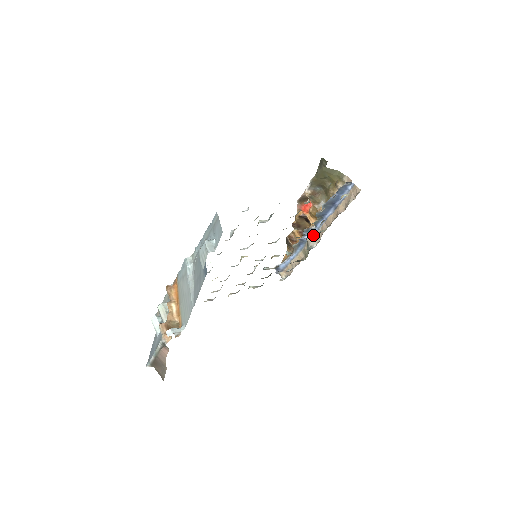
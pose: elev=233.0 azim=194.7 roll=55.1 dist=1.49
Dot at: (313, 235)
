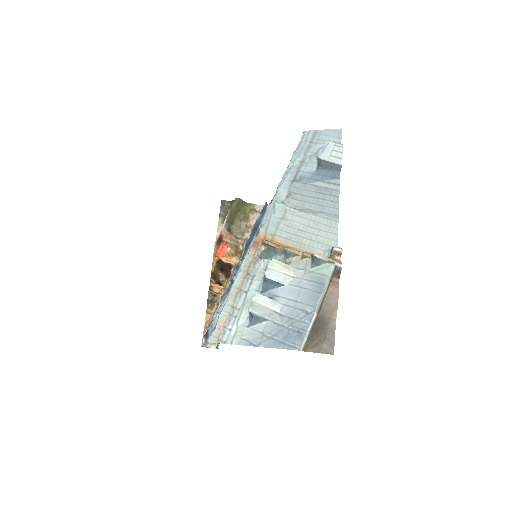
Dot at: occluded
